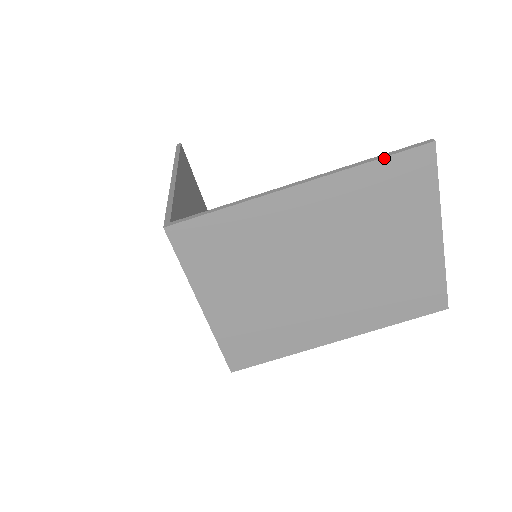
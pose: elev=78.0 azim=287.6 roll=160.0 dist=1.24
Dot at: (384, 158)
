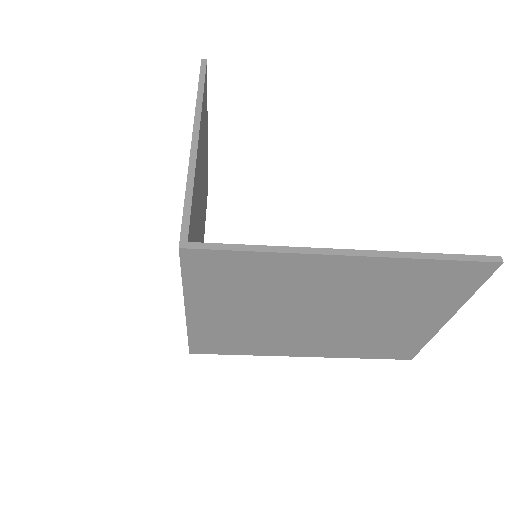
Dot at: (446, 260)
